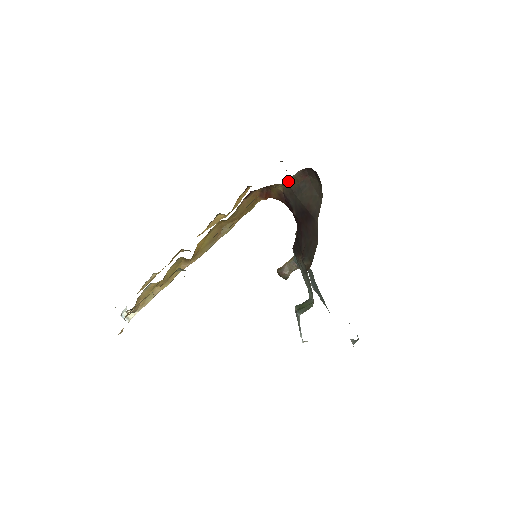
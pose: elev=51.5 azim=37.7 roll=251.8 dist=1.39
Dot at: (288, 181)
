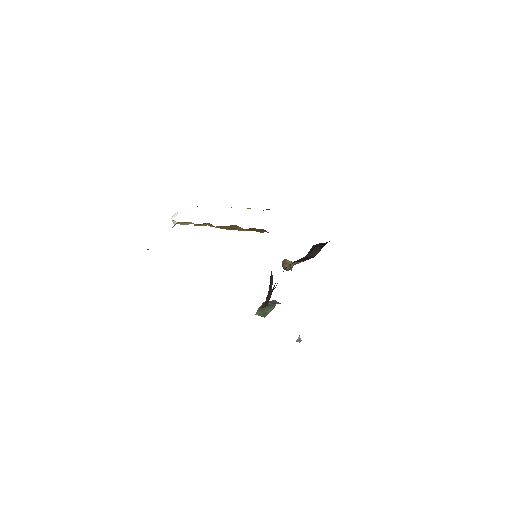
Dot at: occluded
